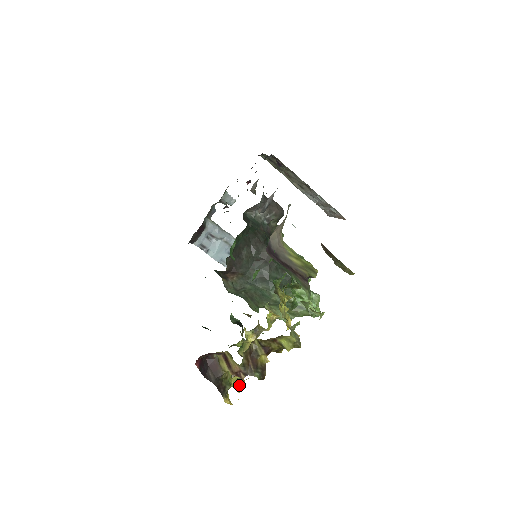
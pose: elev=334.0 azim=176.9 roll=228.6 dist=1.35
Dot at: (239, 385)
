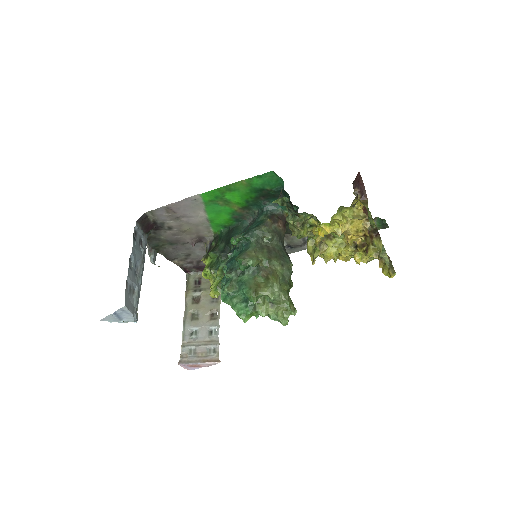
Dot at: (343, 221)
